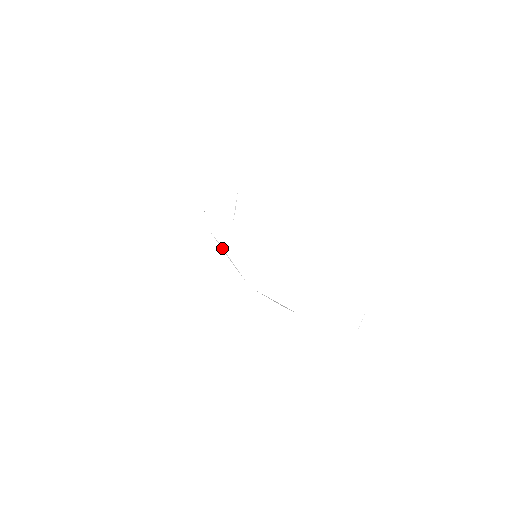
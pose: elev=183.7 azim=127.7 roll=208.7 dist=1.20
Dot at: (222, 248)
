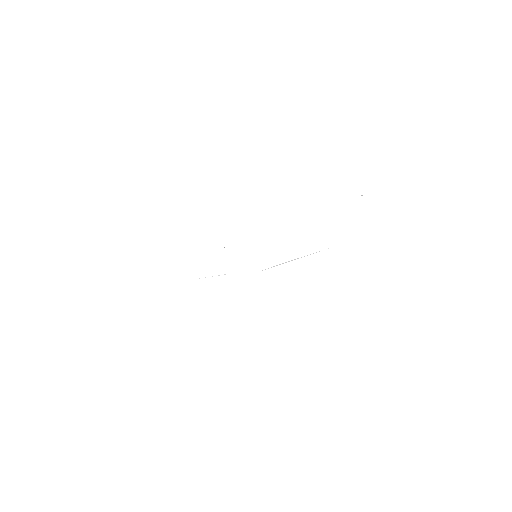
Dot at: occluded
